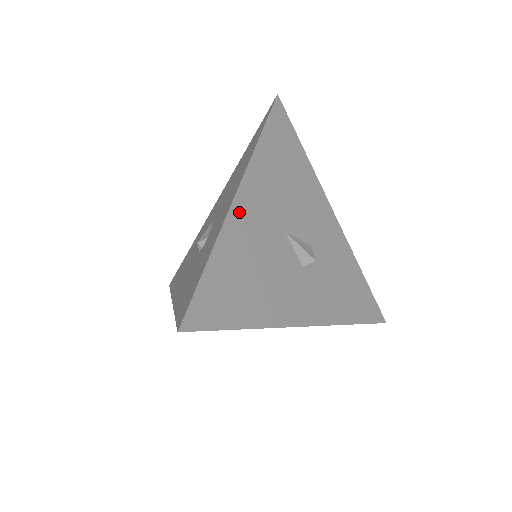
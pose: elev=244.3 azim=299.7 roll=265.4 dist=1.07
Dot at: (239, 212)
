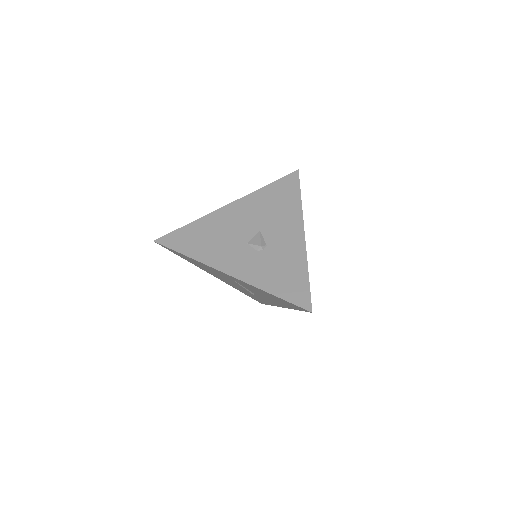
Dot at: occluded
